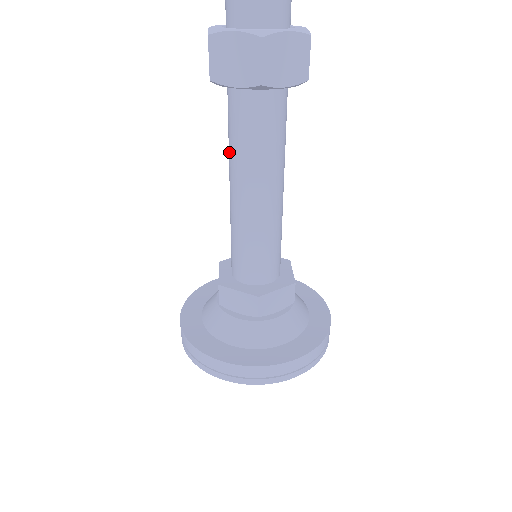
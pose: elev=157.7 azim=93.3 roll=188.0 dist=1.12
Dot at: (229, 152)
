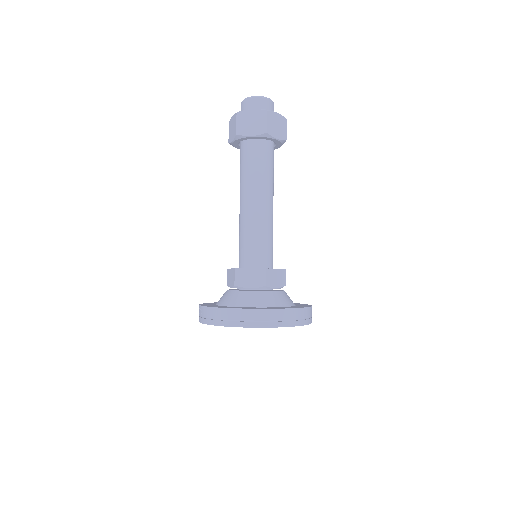
Dot at: (242, 181)
